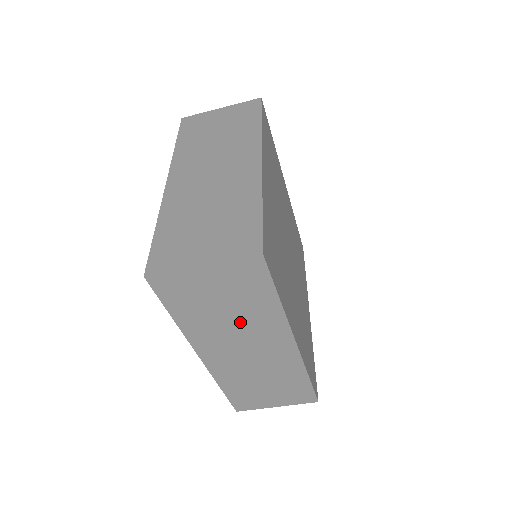
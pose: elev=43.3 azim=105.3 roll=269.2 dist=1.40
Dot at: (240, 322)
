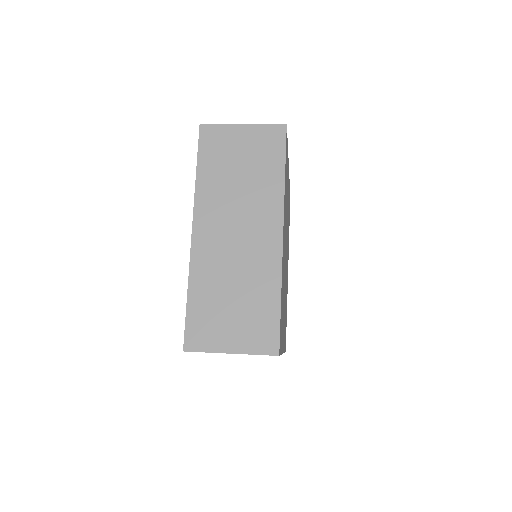
Dot at: occluded
